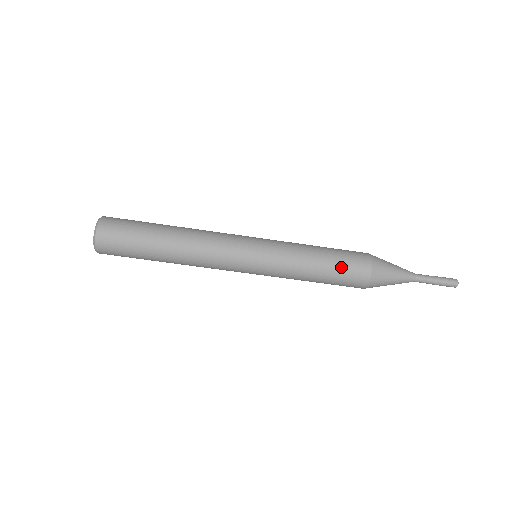
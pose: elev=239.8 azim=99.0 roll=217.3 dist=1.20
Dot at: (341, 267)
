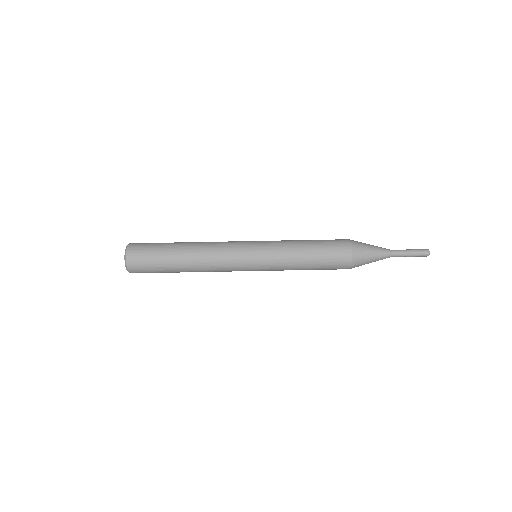
Dot at: occluded
